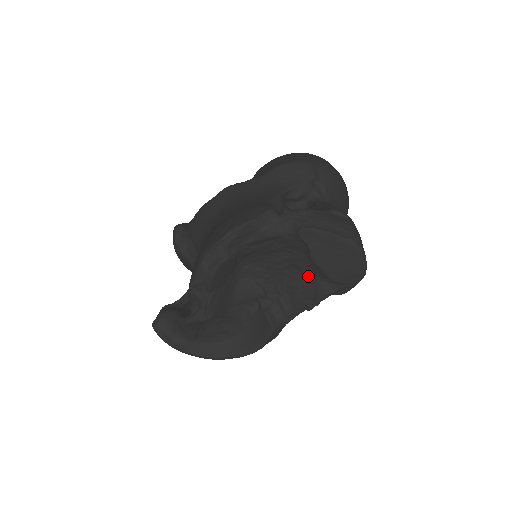
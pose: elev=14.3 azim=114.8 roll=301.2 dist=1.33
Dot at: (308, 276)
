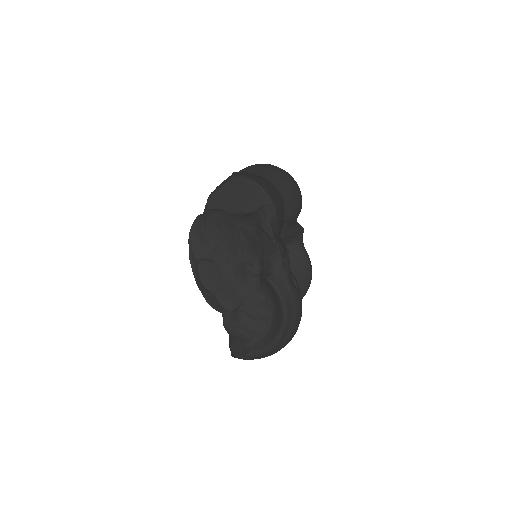
Dot at: (253, 227)
